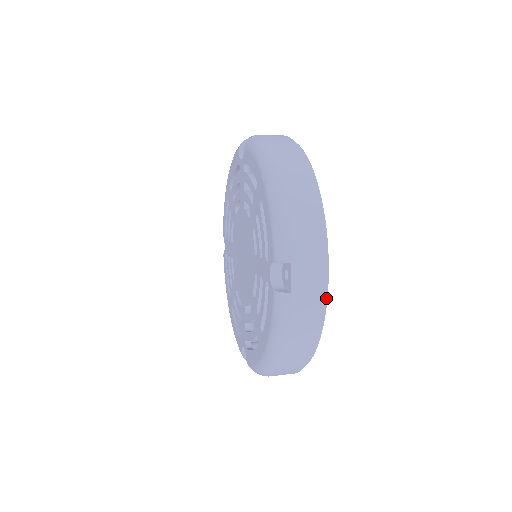
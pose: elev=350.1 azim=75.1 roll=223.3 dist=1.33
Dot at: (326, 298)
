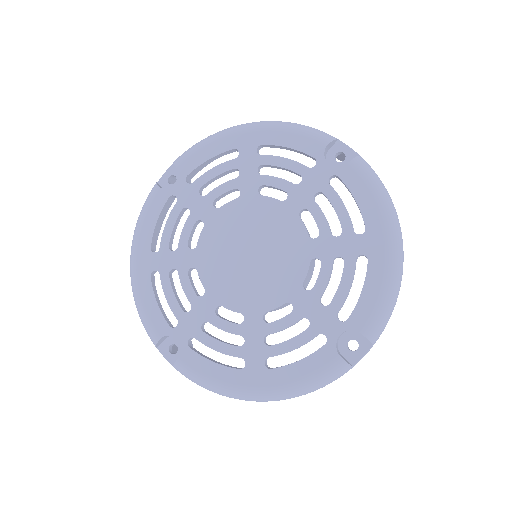
Dot at: occluded
